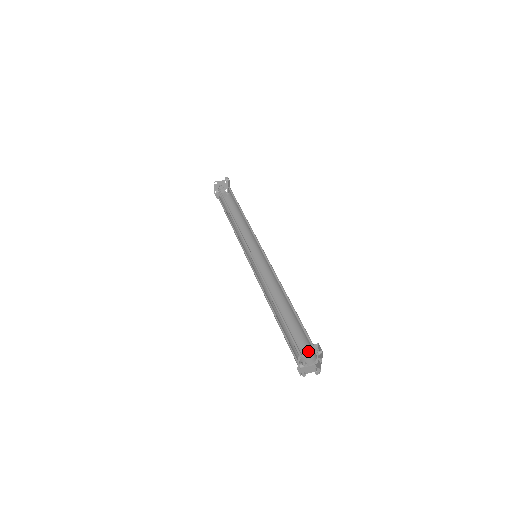
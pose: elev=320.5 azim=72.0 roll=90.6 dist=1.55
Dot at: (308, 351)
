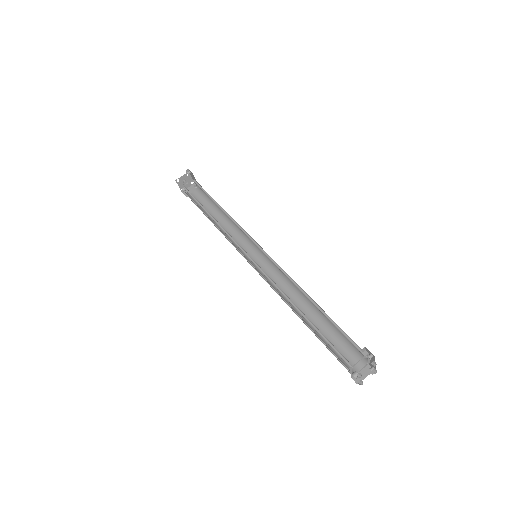
Dot at: (355, 352)
